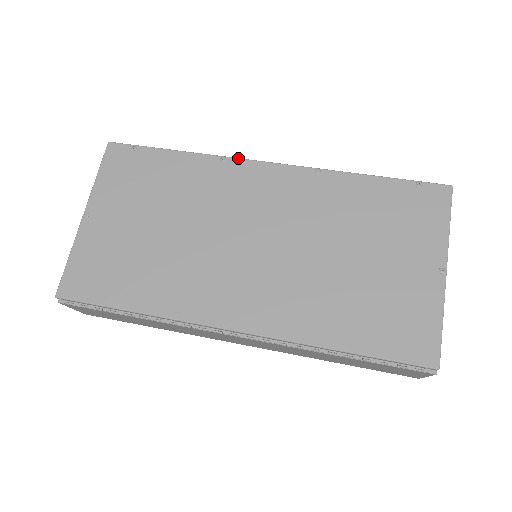
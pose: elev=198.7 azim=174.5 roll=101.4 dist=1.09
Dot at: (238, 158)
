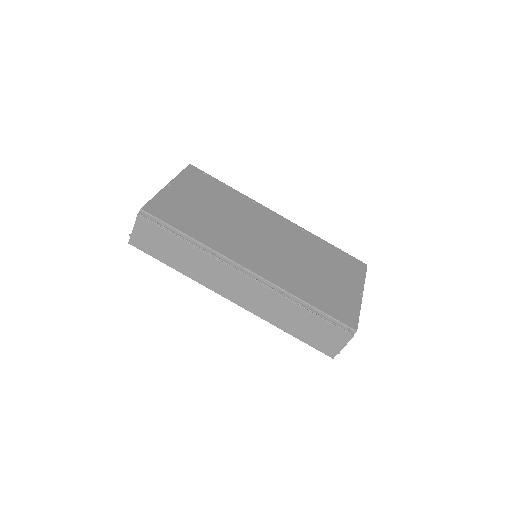
Dot at: (262, 205)
